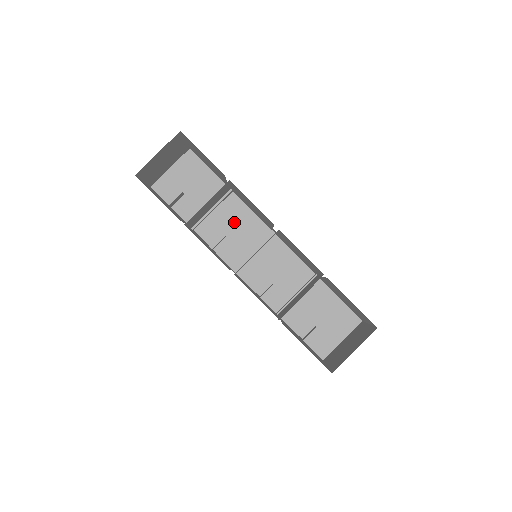
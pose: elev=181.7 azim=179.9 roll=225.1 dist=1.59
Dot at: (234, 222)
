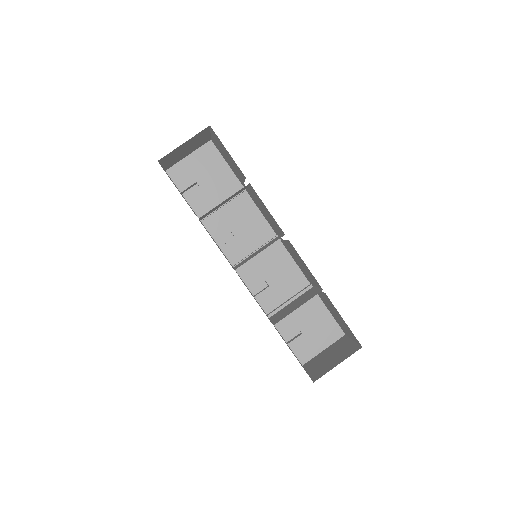
Dot at: (242, 220)
